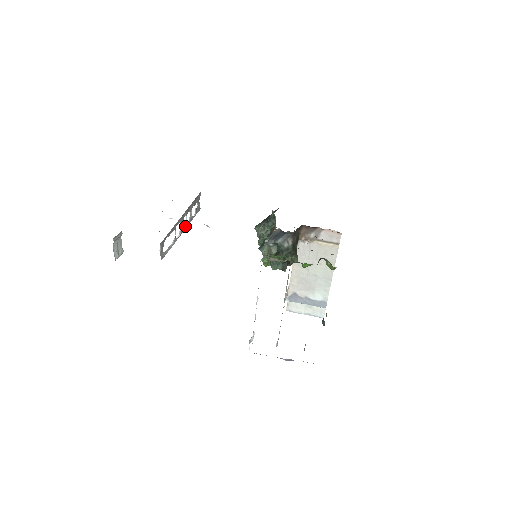
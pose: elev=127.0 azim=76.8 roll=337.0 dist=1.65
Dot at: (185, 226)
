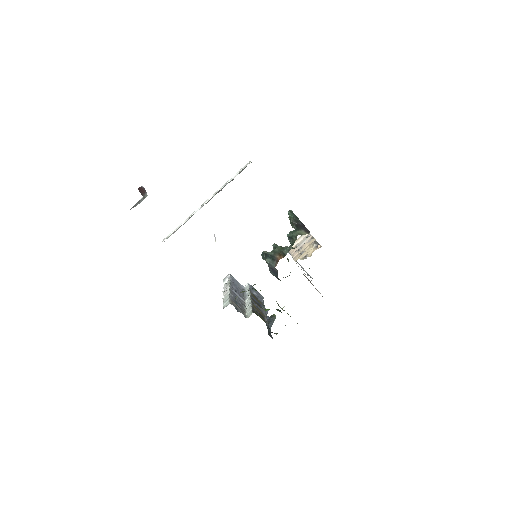
Dot at: occluded
